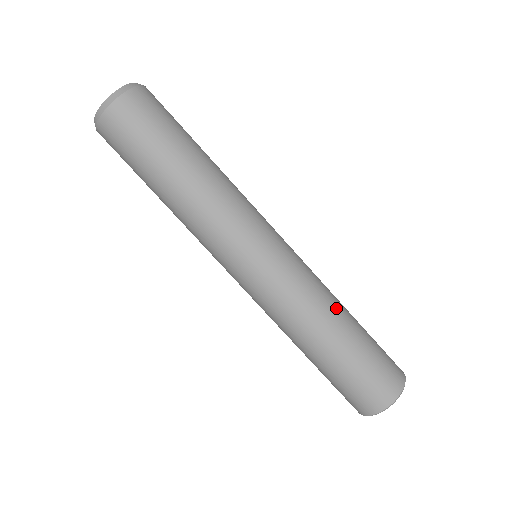
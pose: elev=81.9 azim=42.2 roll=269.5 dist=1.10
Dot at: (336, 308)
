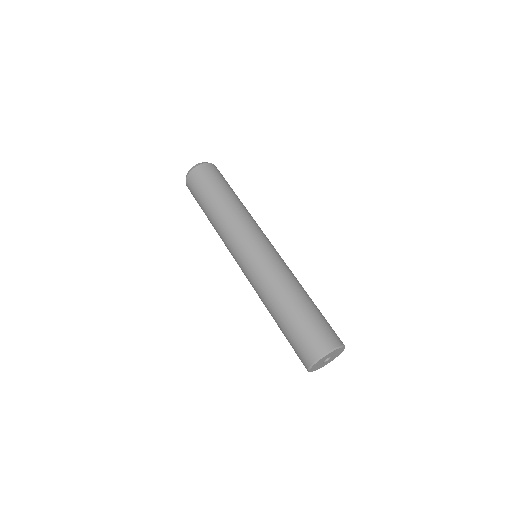
Dot at: occluded
